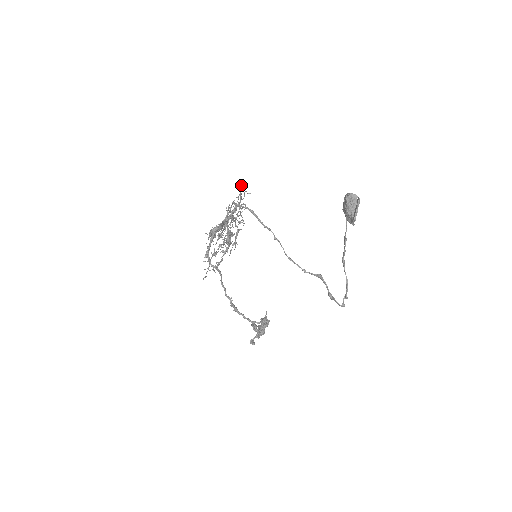
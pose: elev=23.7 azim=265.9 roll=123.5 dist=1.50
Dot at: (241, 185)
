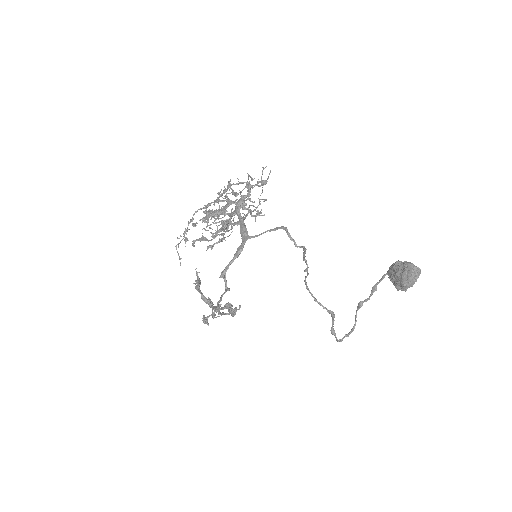
Dot at: occluded
